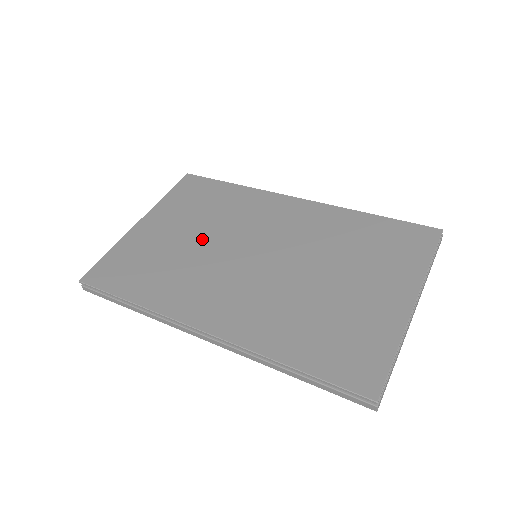
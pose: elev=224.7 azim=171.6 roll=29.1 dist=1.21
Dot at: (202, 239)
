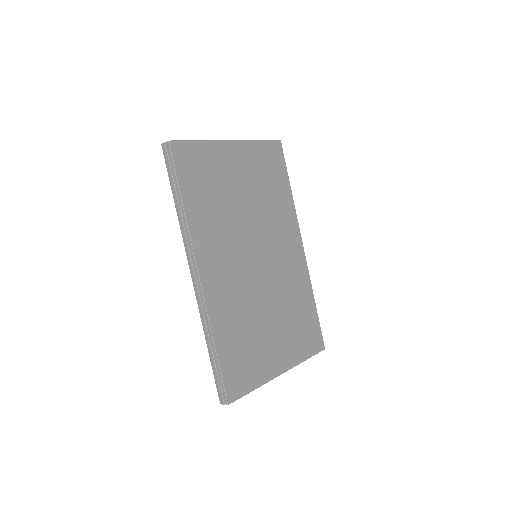
Dot at: (247, 208)
